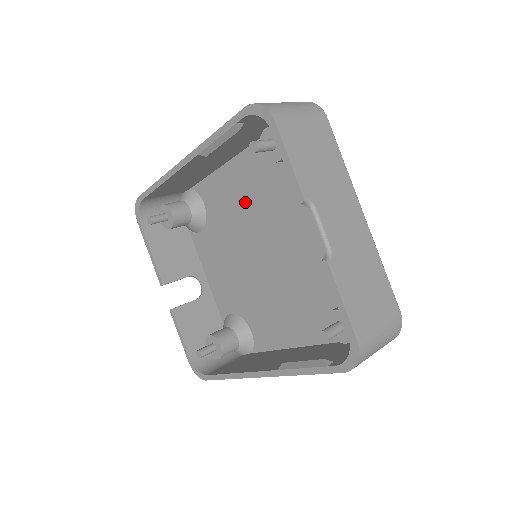
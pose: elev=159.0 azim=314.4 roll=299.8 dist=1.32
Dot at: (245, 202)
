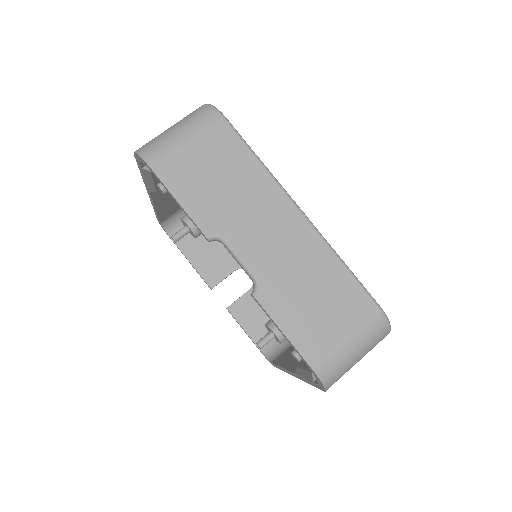
Dot at: occluded
